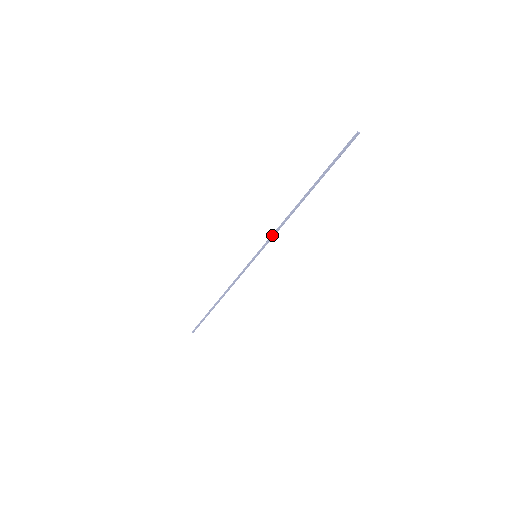
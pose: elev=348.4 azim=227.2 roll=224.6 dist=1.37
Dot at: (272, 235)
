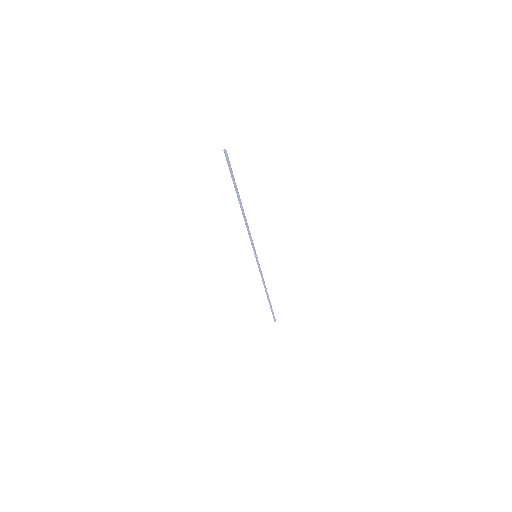
Dot at: (250, 238)
